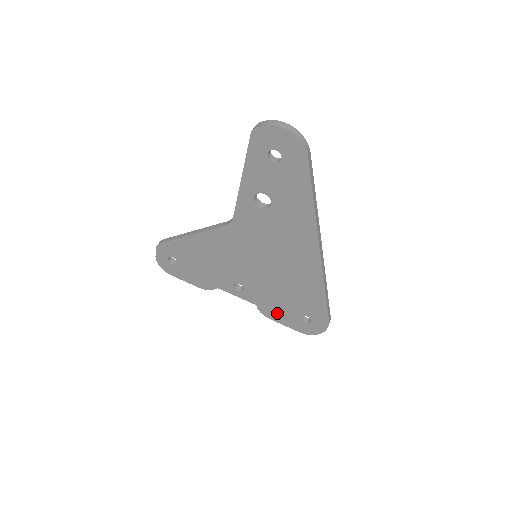
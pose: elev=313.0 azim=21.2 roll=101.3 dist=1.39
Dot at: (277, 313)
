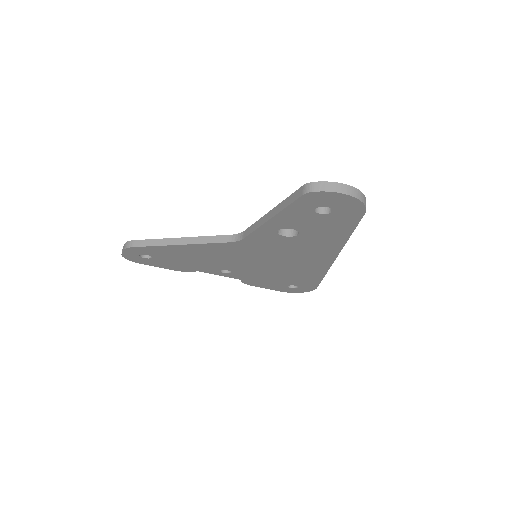
Dot at: (262, 284)
